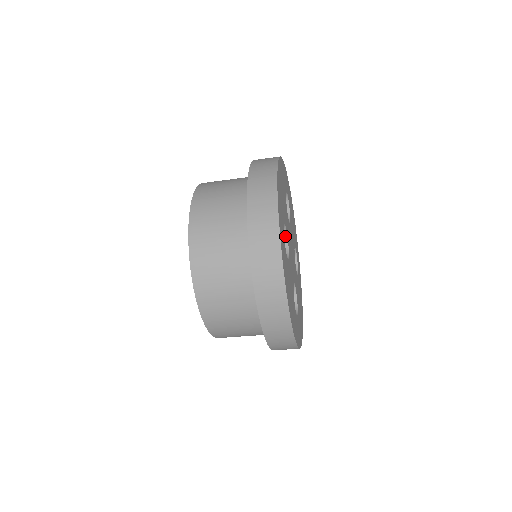
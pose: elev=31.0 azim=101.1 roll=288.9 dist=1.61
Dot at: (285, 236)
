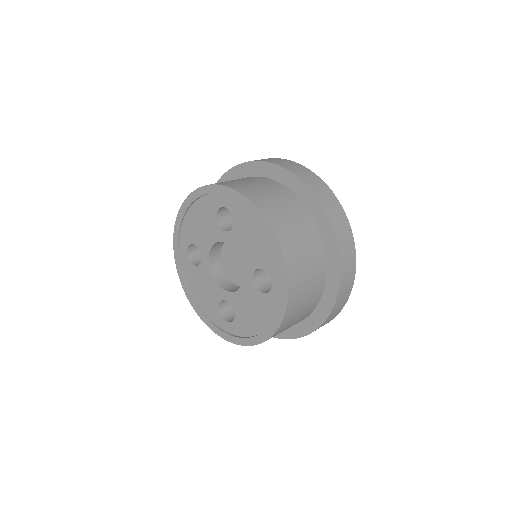
Dot at: occluded
